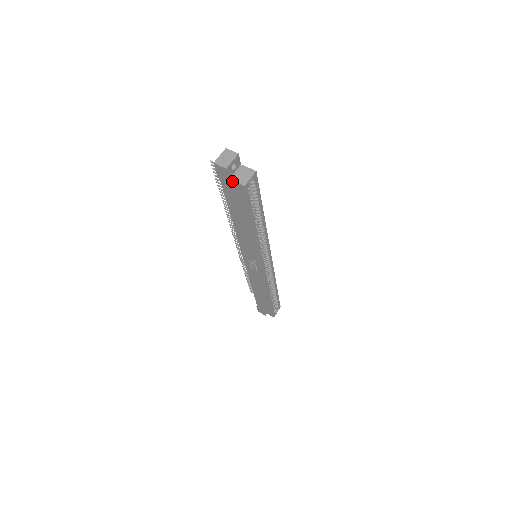
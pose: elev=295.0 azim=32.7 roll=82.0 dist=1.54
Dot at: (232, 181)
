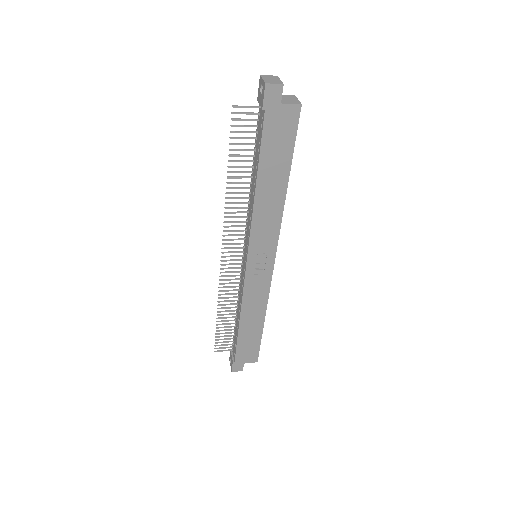
Dot at: (284, 105)
